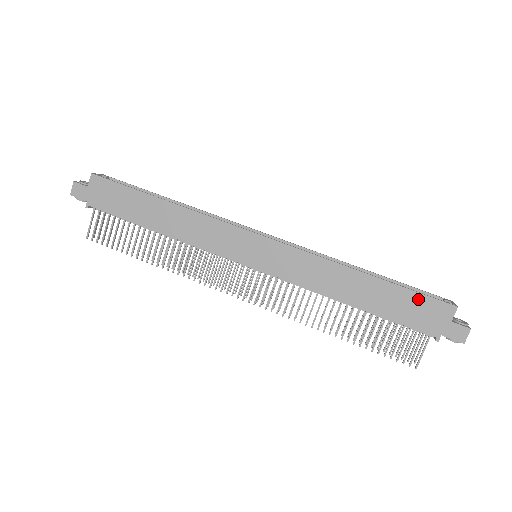
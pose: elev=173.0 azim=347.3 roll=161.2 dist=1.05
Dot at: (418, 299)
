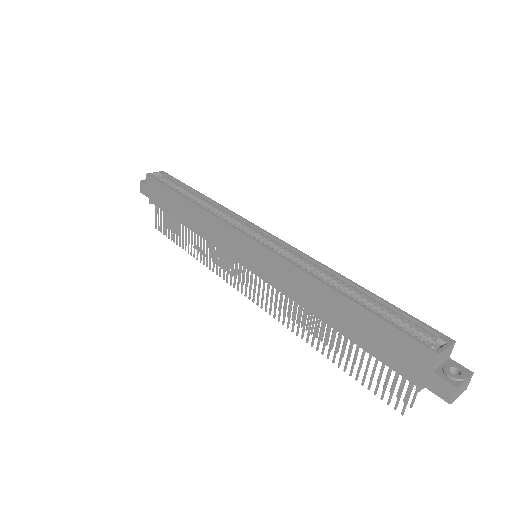
Dot at: (392, 333)
